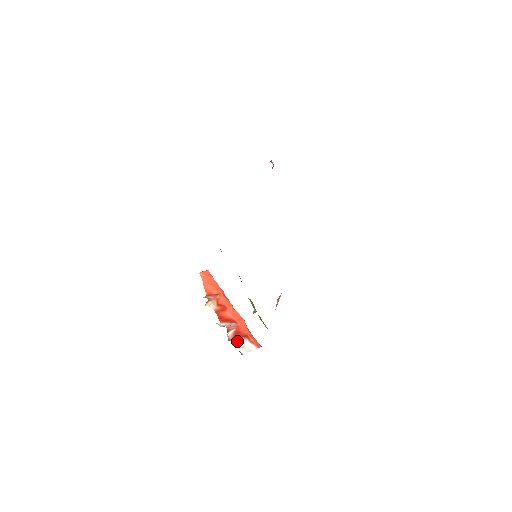
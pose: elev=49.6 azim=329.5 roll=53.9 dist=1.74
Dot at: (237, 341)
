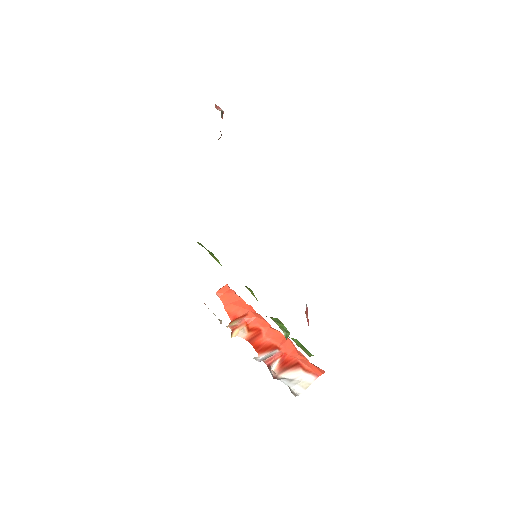
Dot at: (287, 375)
